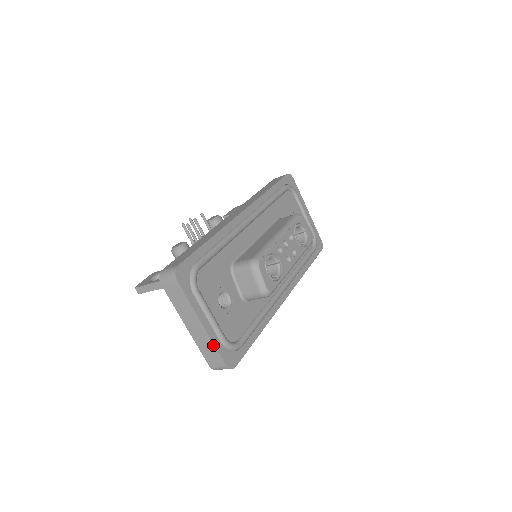
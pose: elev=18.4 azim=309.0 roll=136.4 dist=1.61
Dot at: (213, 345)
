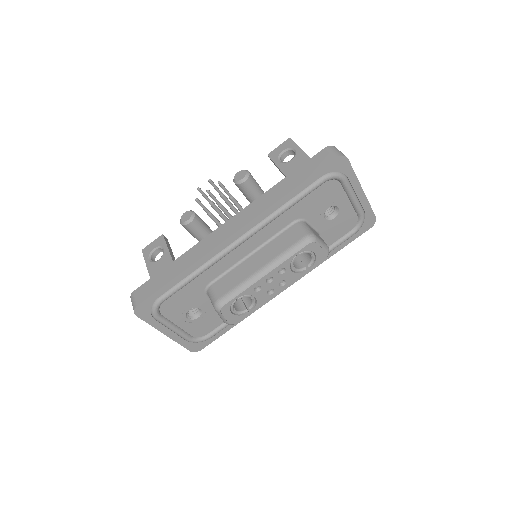
Dot at: (177, 342)
